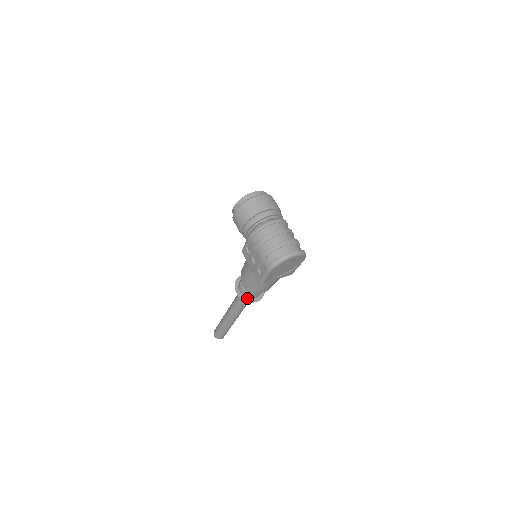
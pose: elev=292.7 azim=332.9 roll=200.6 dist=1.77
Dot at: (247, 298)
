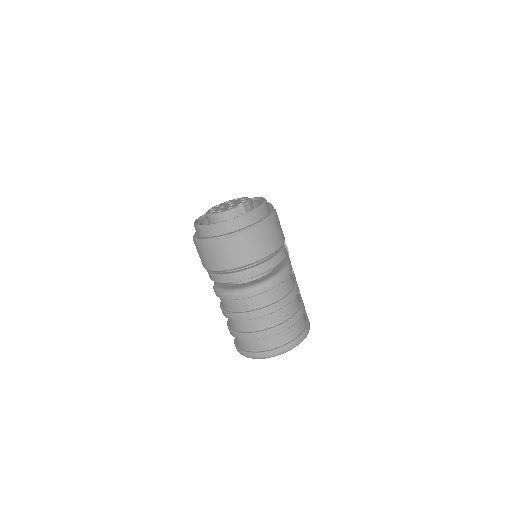
Dot at: occluded
